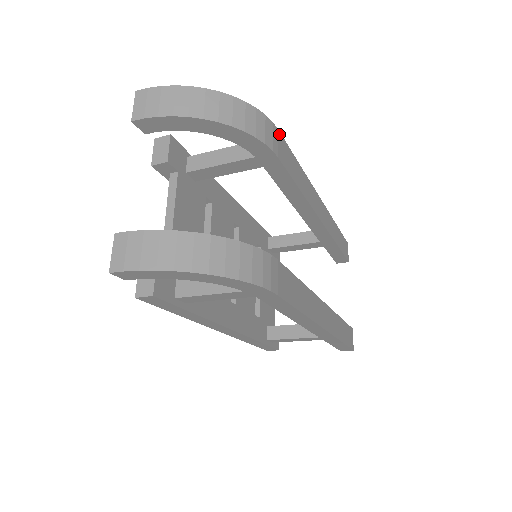
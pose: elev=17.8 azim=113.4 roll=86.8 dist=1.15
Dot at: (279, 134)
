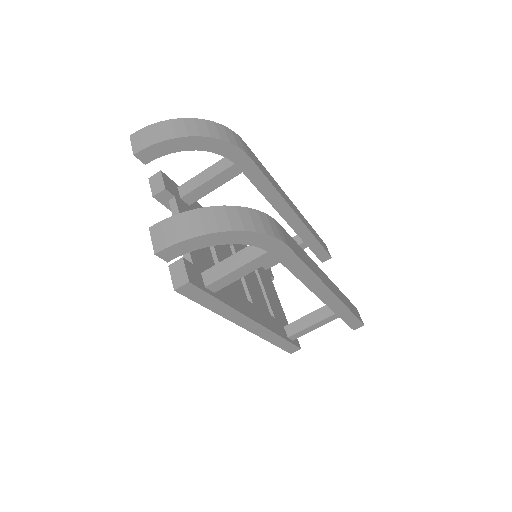
Dot at: (245, 144)
